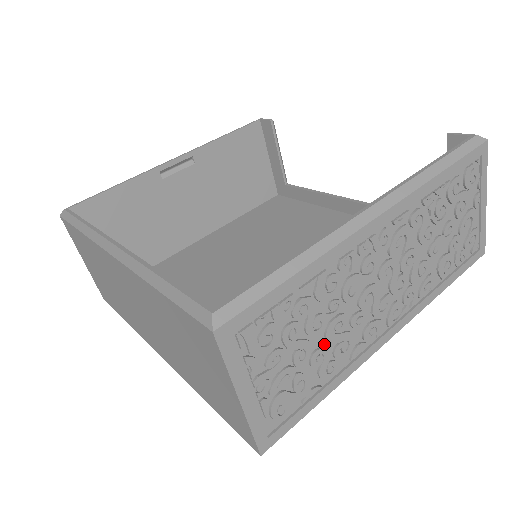
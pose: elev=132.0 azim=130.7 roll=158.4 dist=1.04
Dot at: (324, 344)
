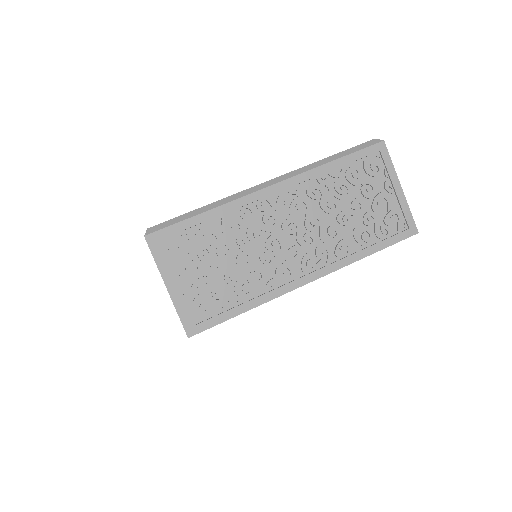
Dot at: (237, 270)
